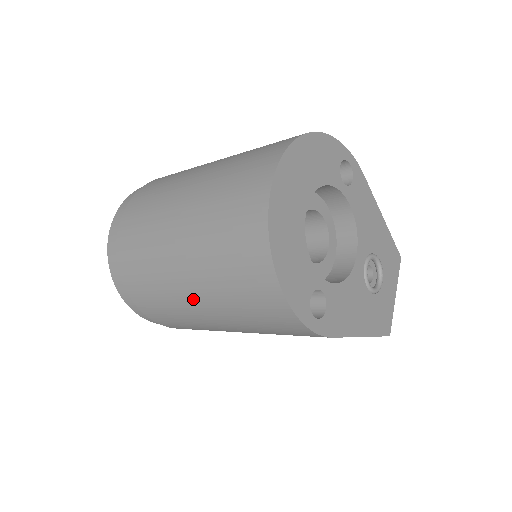
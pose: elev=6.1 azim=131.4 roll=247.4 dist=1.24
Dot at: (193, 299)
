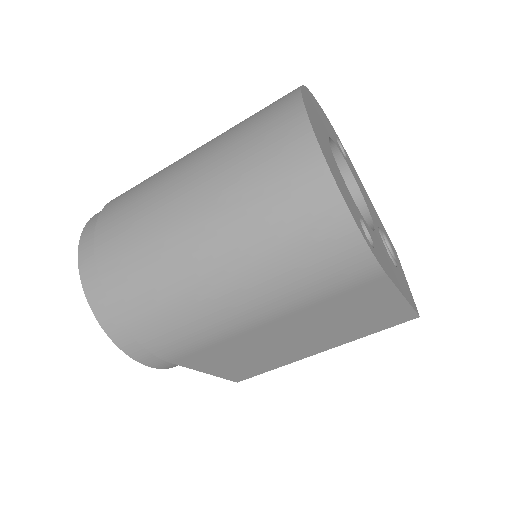
Dot at: (213, 264)
